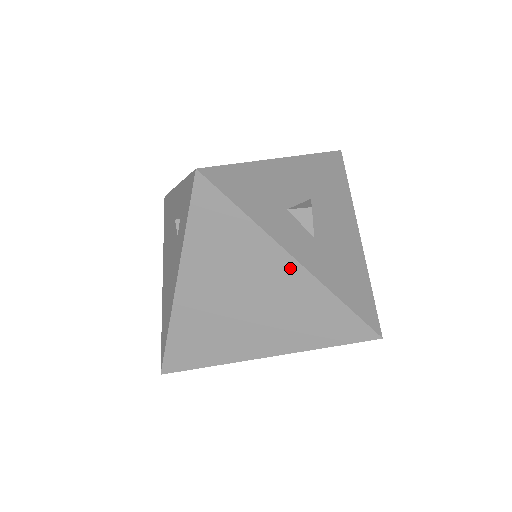
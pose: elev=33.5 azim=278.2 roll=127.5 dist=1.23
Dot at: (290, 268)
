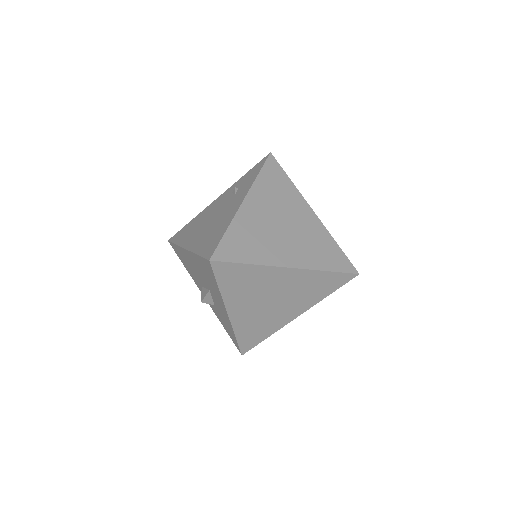
Dot at: (310, 214)
